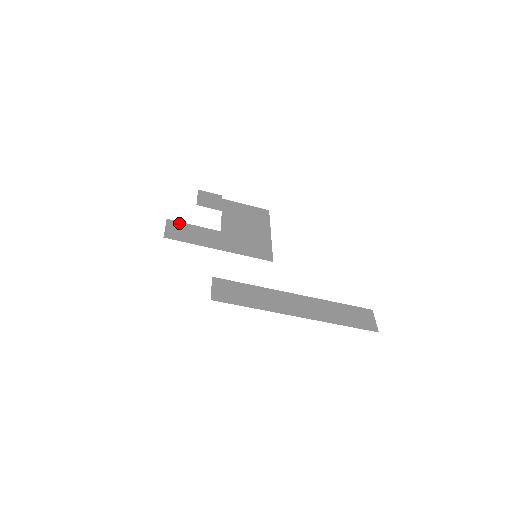
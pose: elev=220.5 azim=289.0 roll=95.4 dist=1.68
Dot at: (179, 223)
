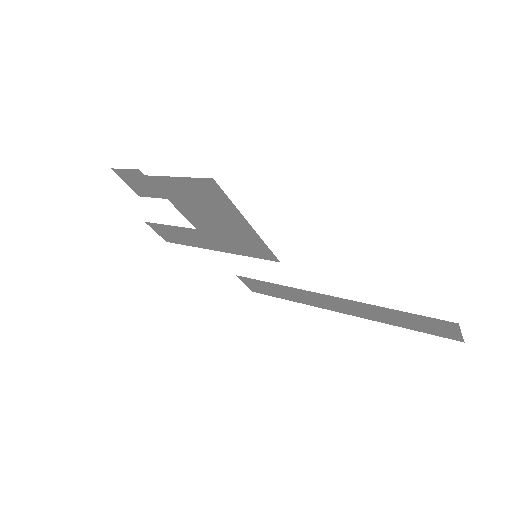
Dot at: (157, 225)
